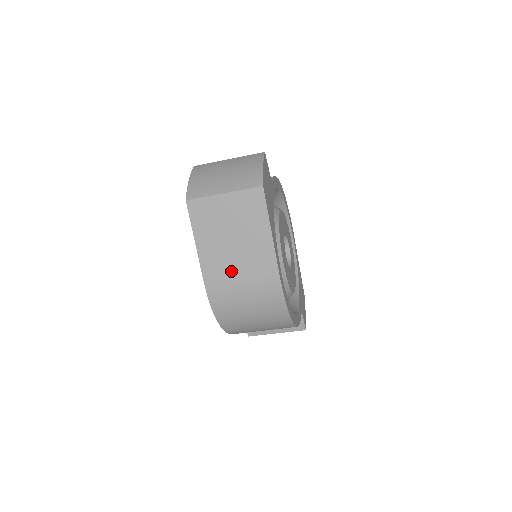
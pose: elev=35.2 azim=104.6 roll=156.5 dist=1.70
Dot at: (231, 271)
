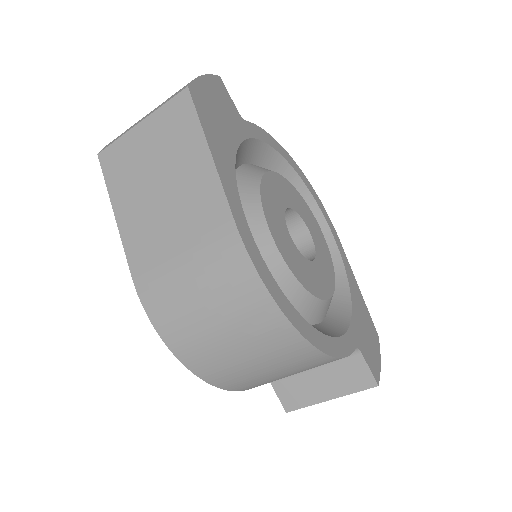
Dot at: (165, 244)
